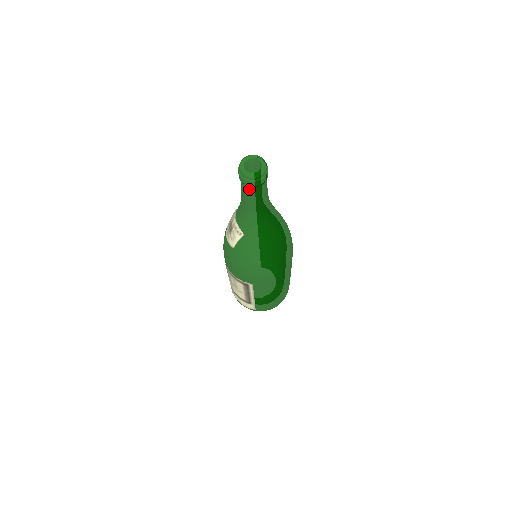
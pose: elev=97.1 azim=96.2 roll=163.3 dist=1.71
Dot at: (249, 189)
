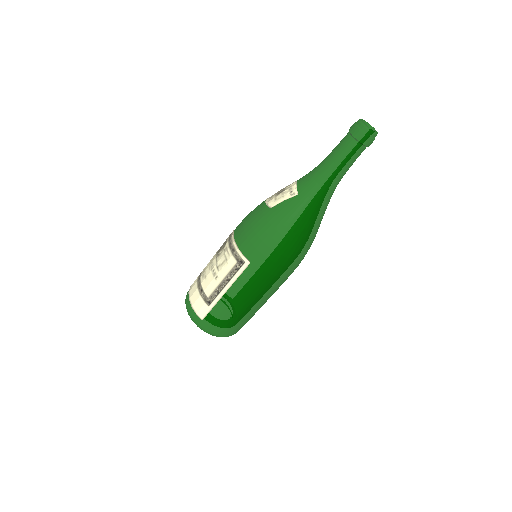
Dot at: (351, 143)
